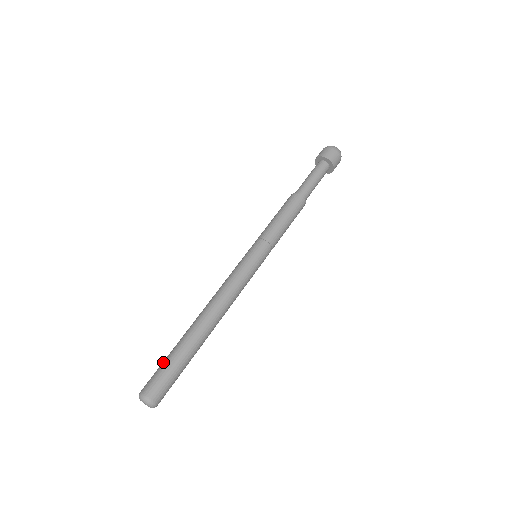
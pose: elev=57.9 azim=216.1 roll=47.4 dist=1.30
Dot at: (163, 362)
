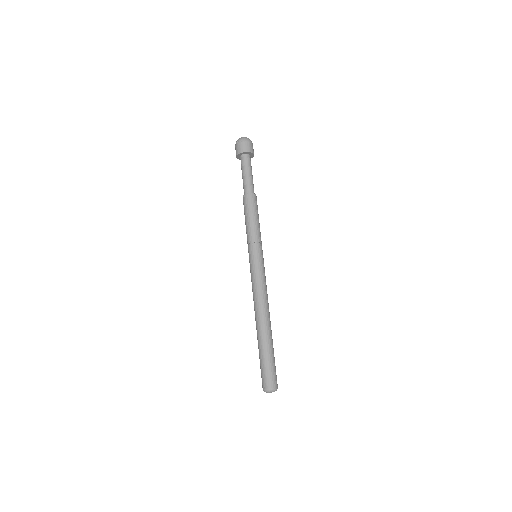
Dot at: (261, 363)
